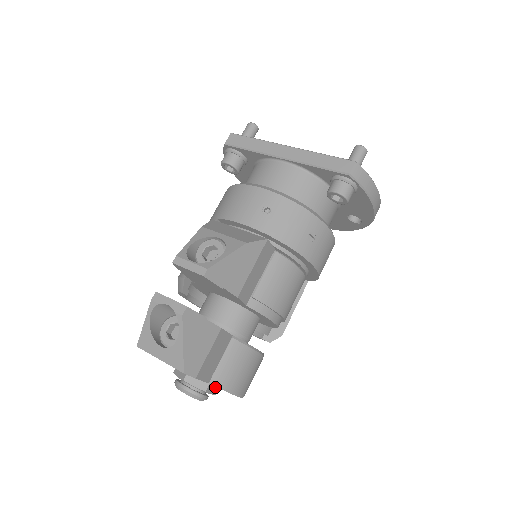
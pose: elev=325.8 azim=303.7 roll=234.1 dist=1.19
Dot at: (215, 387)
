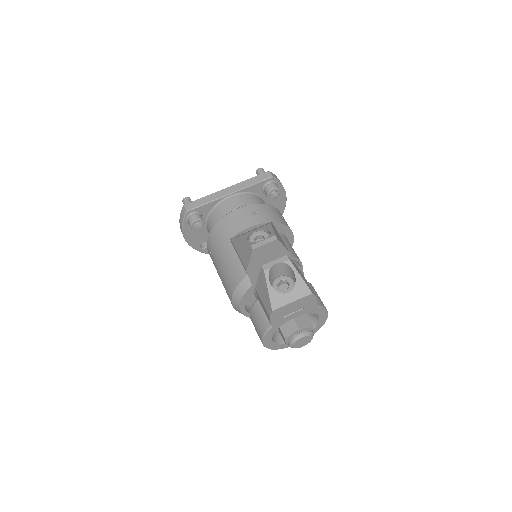
Dot at: occluded
